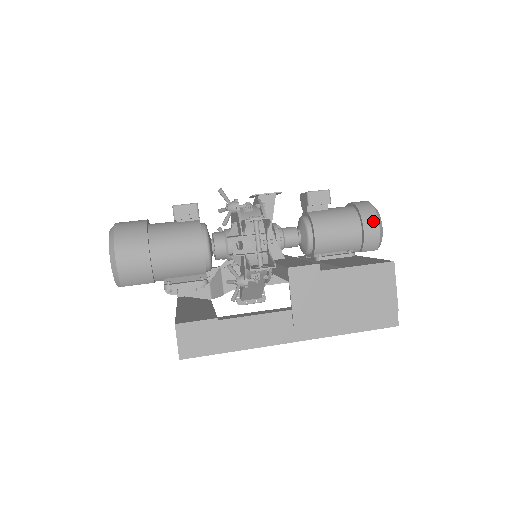
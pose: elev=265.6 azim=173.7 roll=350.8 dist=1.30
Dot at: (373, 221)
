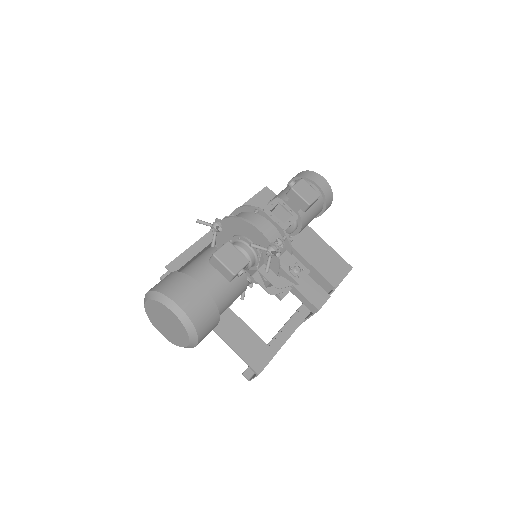
Dot at: occluded
